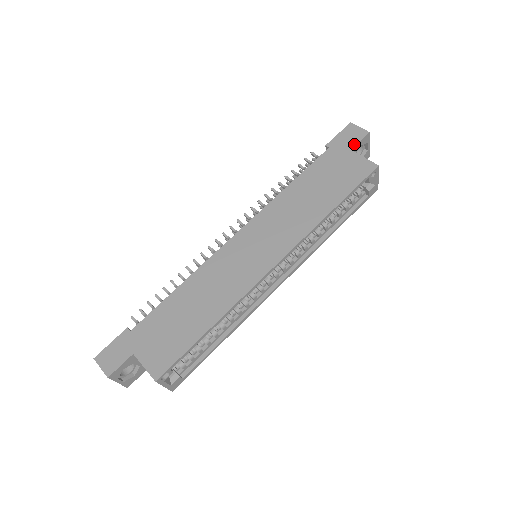
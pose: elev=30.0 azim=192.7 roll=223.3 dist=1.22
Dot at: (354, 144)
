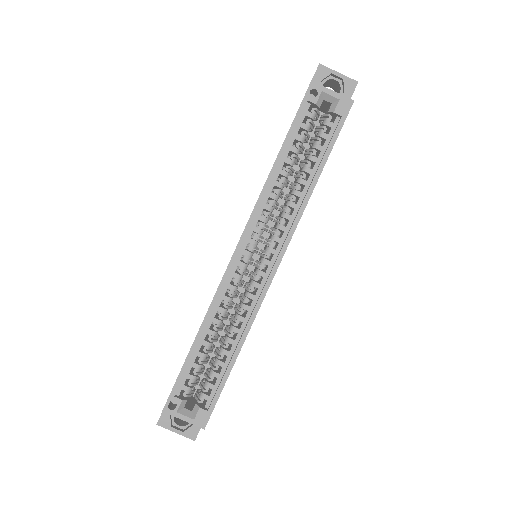
Dot at: occluded
